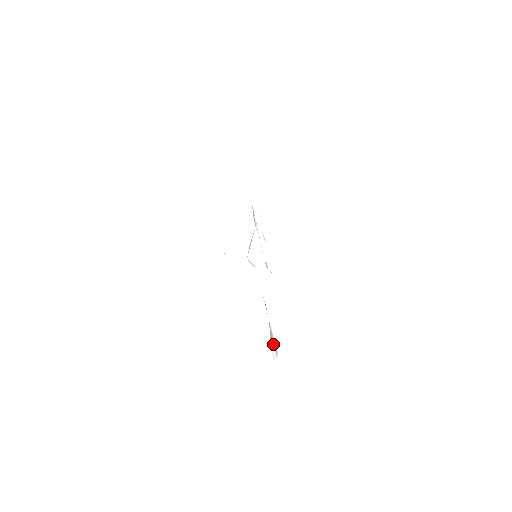
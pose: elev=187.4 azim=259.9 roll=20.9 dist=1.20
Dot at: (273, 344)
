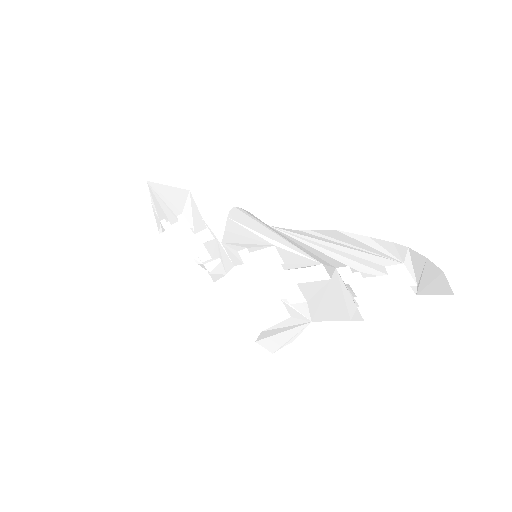
Dot at: (274, 343)
